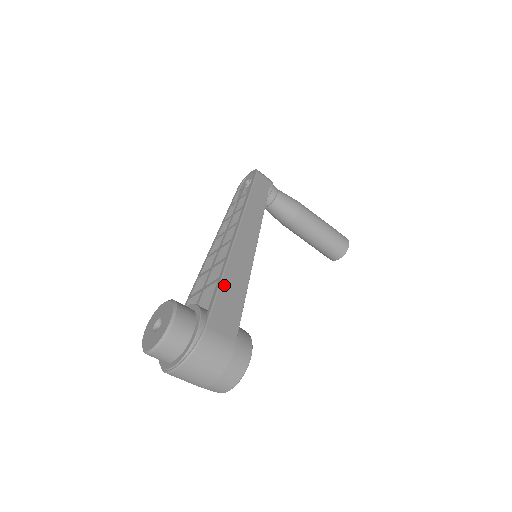
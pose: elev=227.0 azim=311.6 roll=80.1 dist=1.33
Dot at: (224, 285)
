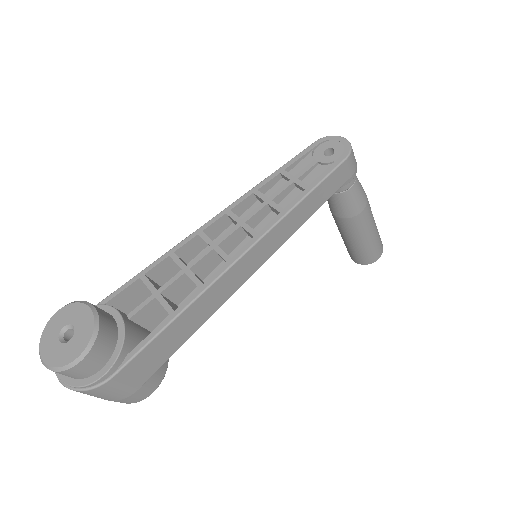
Dot at: (171, 327)
